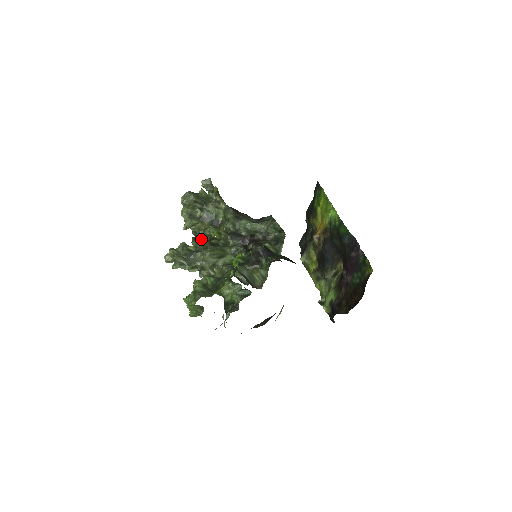
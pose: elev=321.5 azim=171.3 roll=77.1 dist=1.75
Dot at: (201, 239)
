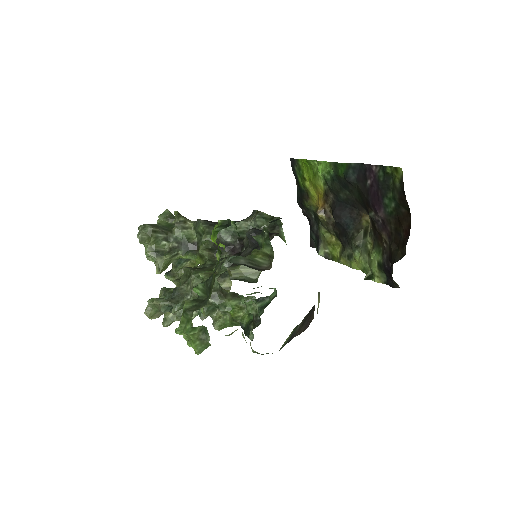
Dot at: occluded
